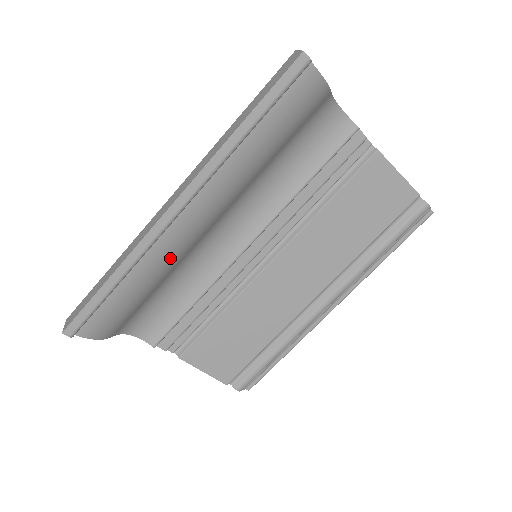
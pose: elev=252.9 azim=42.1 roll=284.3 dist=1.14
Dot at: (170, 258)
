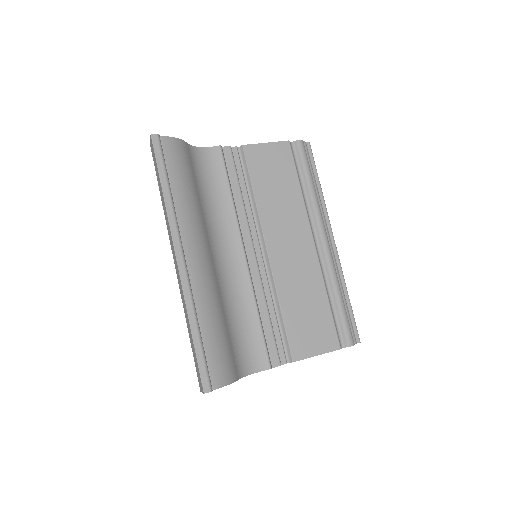
Dot at: (210, 293)
